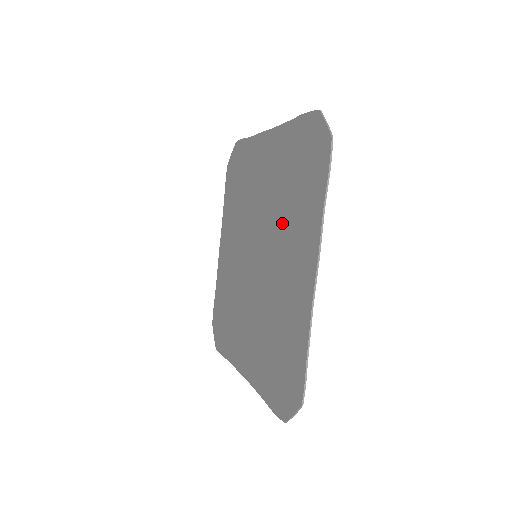
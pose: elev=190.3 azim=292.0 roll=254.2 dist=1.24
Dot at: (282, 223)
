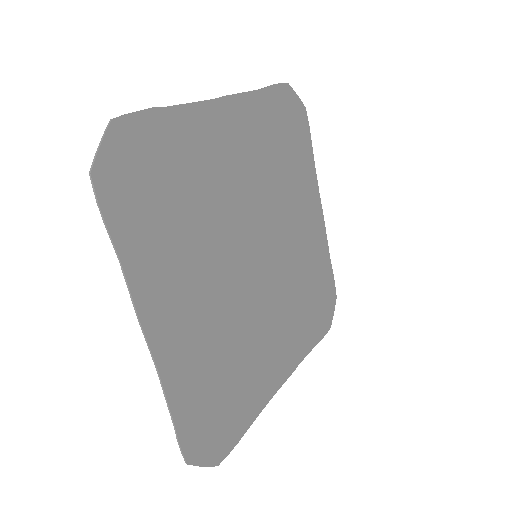
Dot at: (201, 241)
